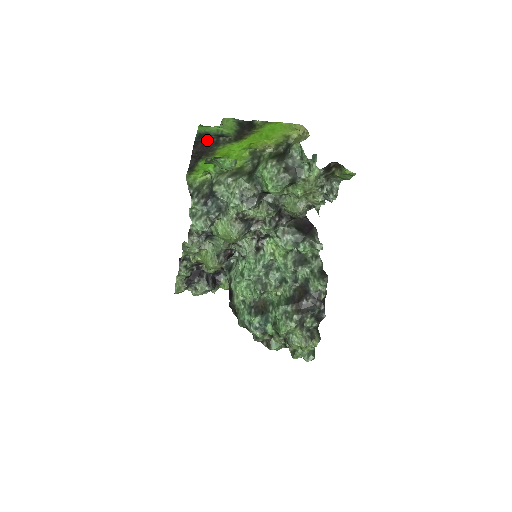
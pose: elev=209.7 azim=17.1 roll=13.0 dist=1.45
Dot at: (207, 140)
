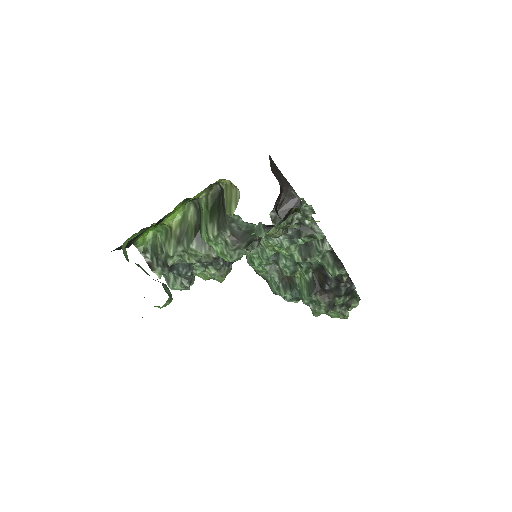
Dot at: occluded
